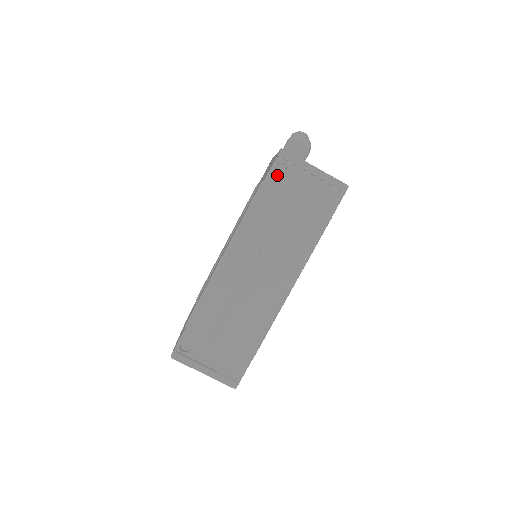
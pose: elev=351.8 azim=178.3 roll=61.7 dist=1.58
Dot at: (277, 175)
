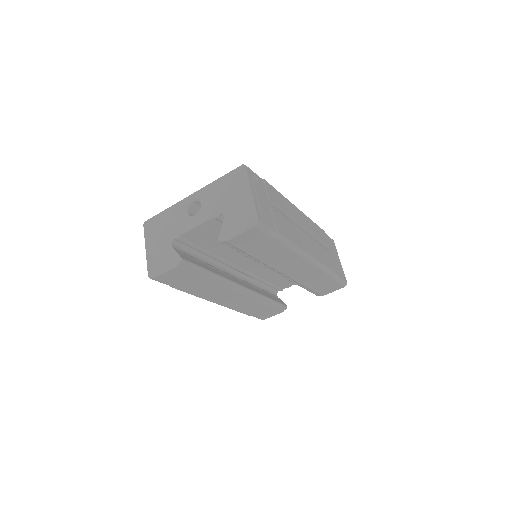
Dot at: (328, 238)
